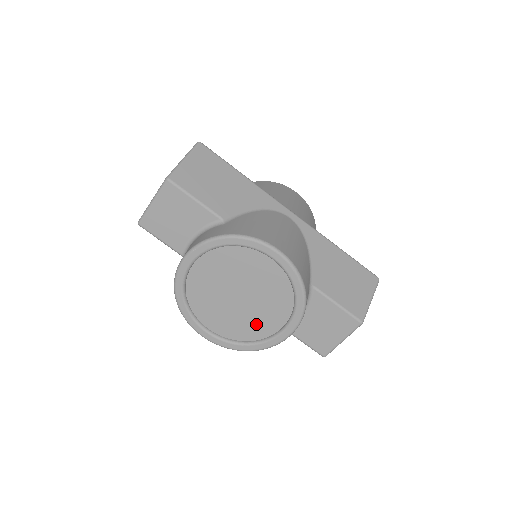
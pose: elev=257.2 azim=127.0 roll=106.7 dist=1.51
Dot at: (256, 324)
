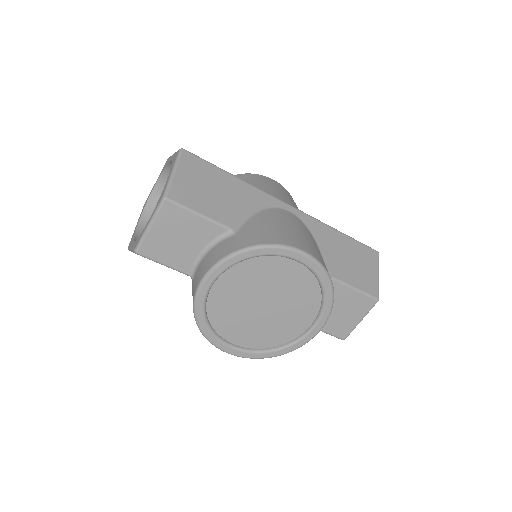
Dot at: (284, 328)
